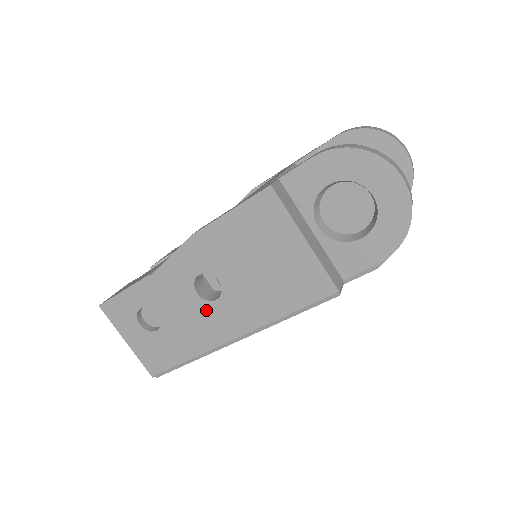
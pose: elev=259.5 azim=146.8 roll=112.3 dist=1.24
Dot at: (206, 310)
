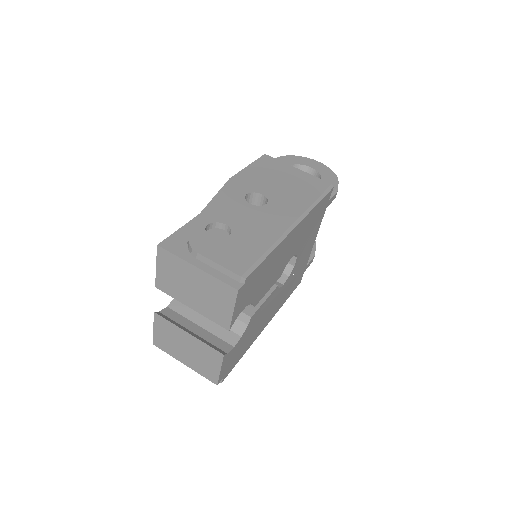
Dot at: (263, 211)
